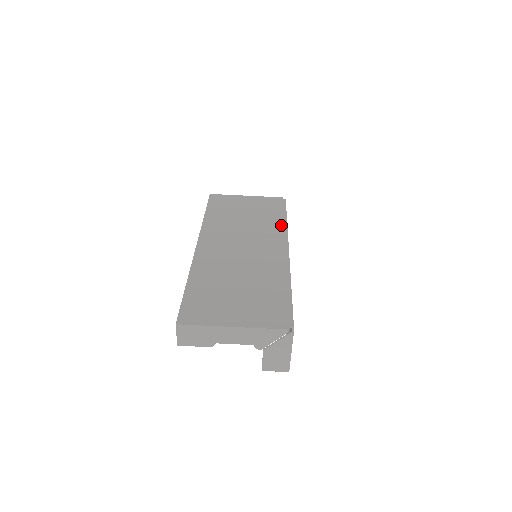
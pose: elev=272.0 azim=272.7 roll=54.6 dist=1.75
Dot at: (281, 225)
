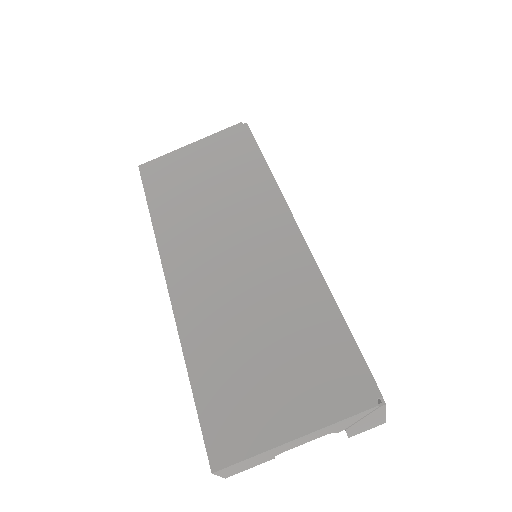
Dot at: (265, 182)
